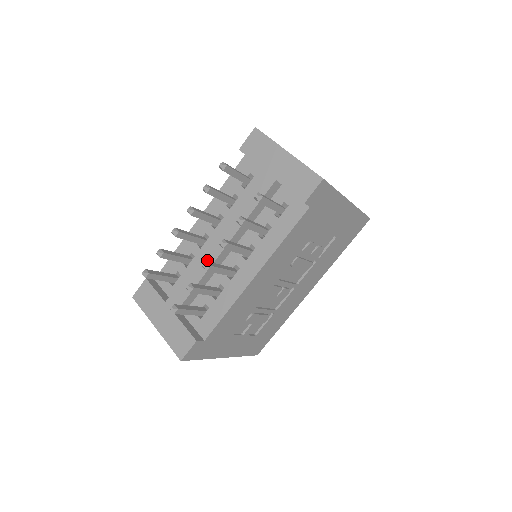
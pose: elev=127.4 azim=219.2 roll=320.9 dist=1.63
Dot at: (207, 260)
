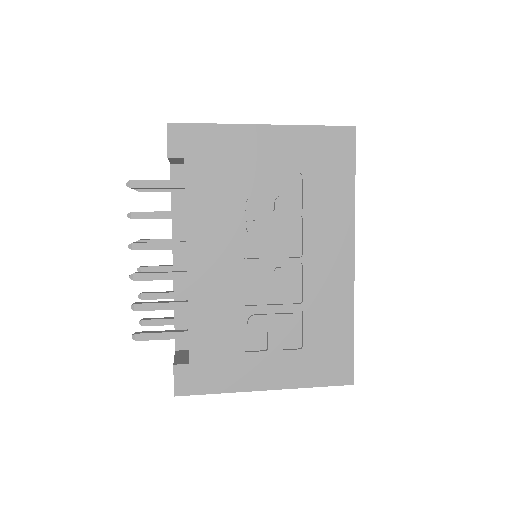
Dot at: occluded
